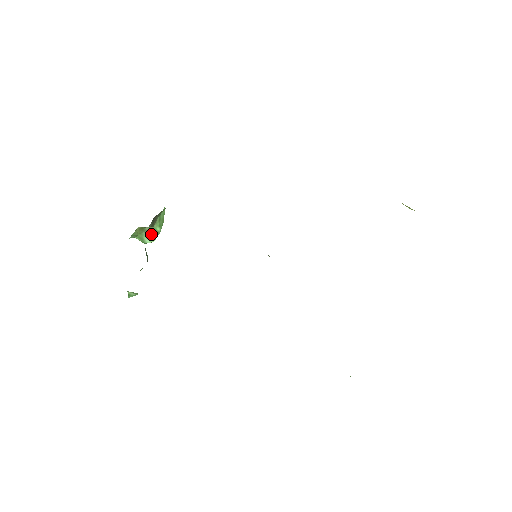
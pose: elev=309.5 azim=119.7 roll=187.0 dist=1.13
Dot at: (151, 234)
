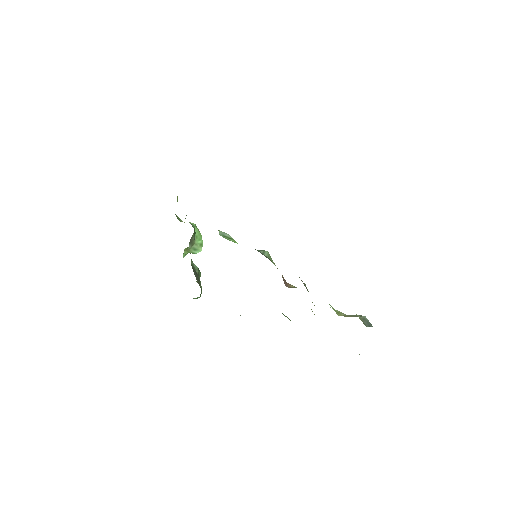
Dot at: (196, 247)
